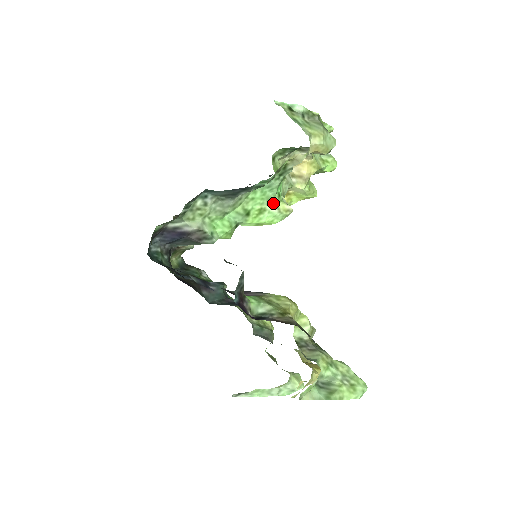
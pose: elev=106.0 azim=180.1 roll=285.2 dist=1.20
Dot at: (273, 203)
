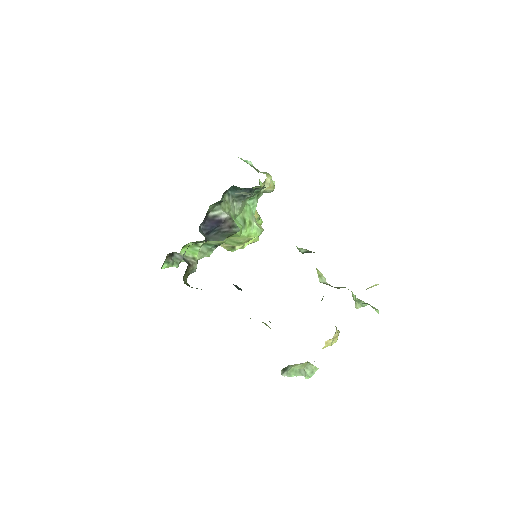
Dot at: (254, 220)
